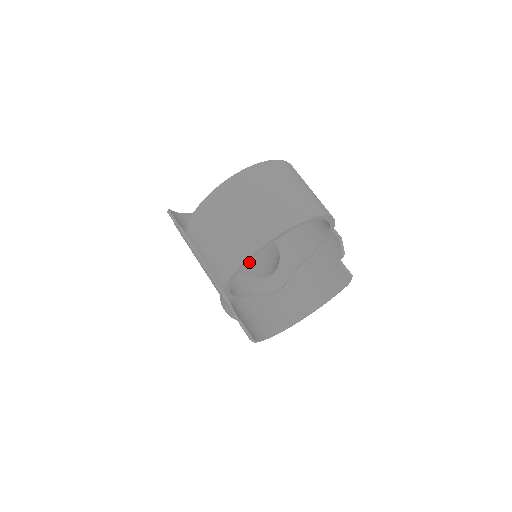
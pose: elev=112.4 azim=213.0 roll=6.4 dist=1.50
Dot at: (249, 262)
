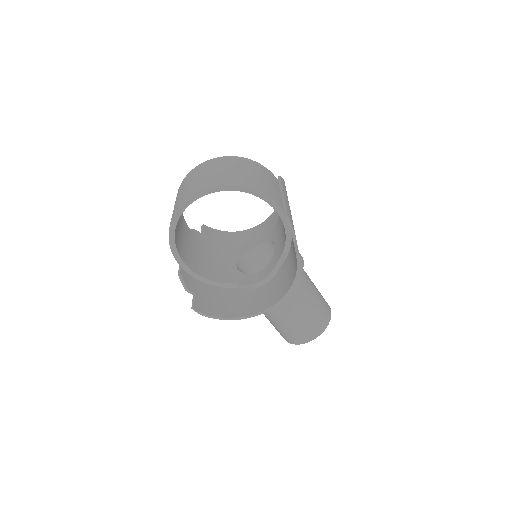
Dot at: occluded
